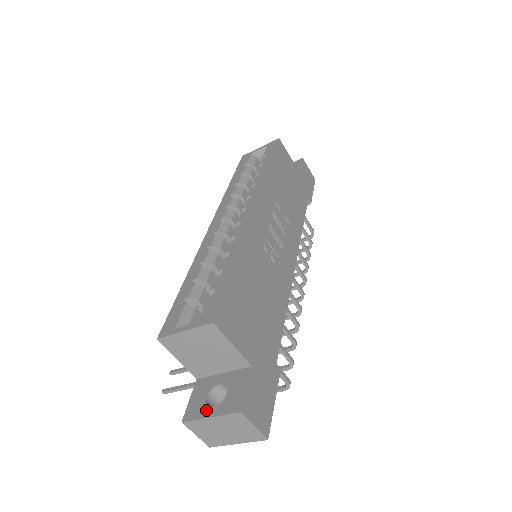
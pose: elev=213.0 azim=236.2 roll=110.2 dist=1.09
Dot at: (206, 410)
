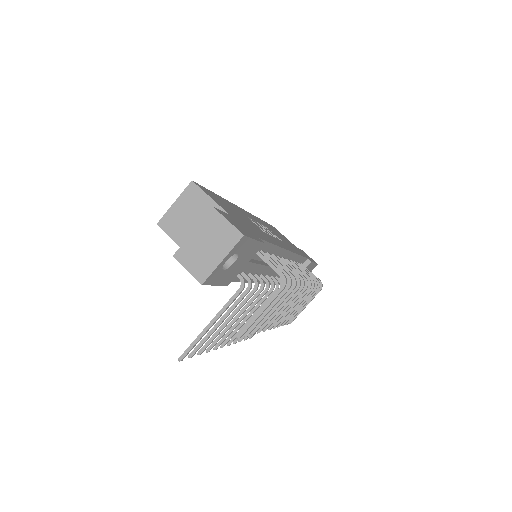
Dot at: (191, 237)
